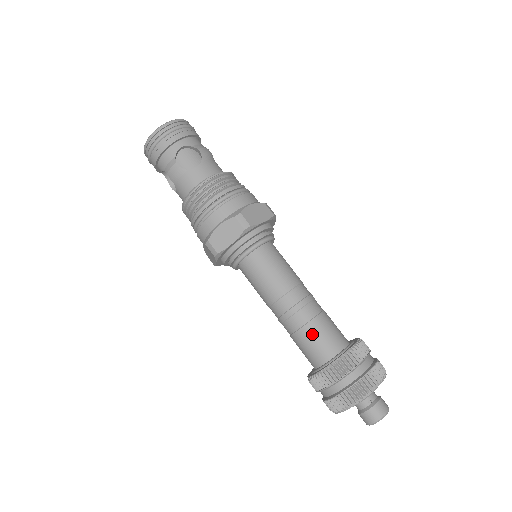
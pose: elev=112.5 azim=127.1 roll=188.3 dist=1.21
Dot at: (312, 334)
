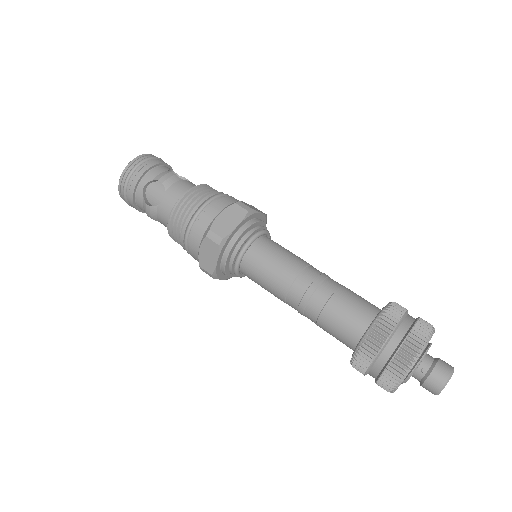
Dot at: (331, 321)
